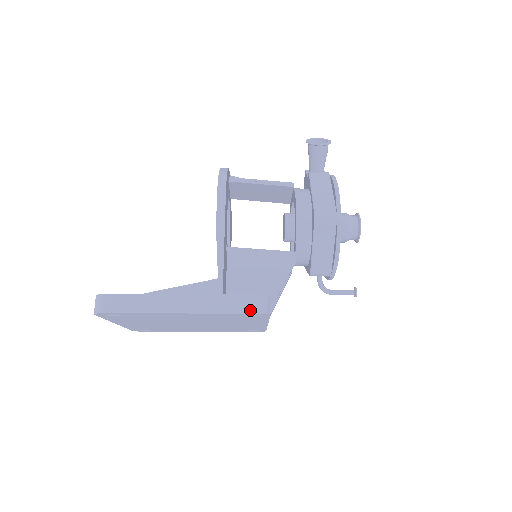
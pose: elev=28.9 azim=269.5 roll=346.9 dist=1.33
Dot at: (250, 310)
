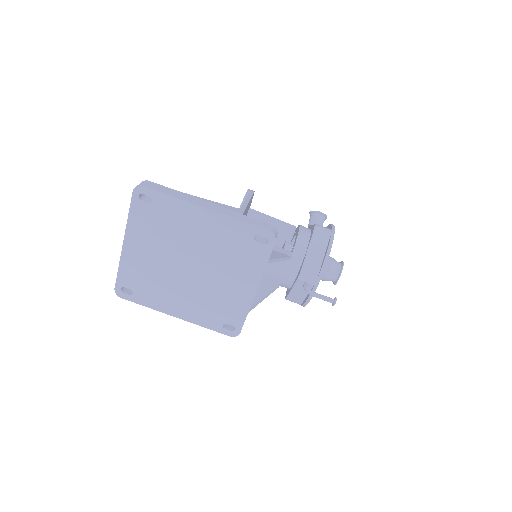
Dot at: (262, 227)
